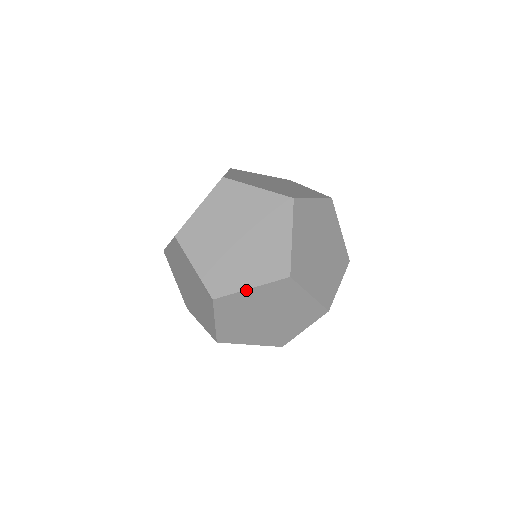
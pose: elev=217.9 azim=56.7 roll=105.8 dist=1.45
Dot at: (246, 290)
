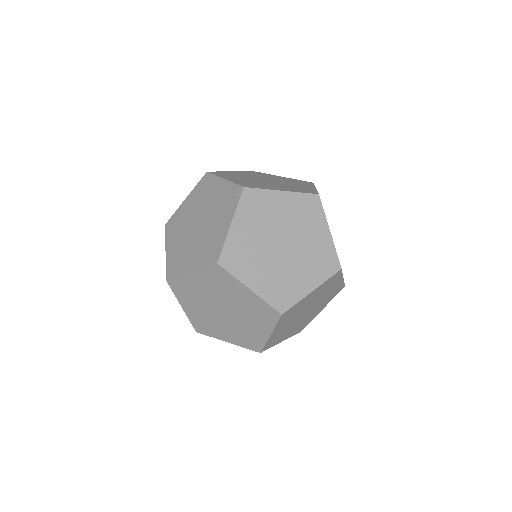
Dot at: (188, 274)
